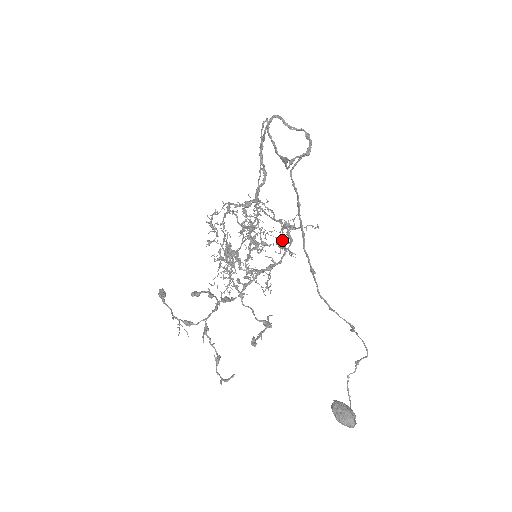
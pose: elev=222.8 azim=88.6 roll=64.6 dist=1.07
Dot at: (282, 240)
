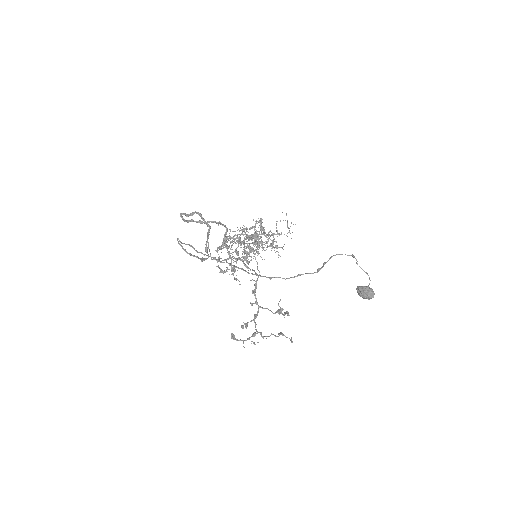
Dot at: occluded
